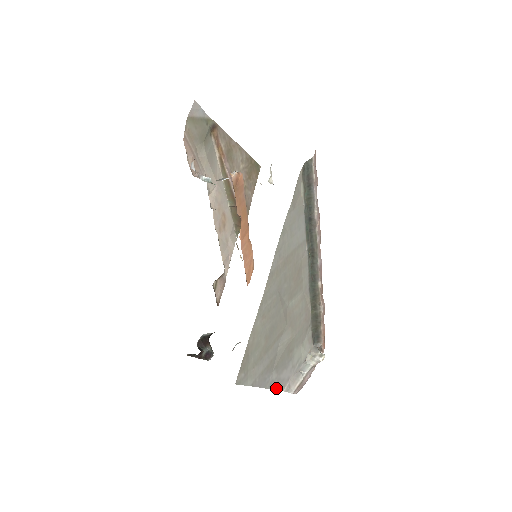
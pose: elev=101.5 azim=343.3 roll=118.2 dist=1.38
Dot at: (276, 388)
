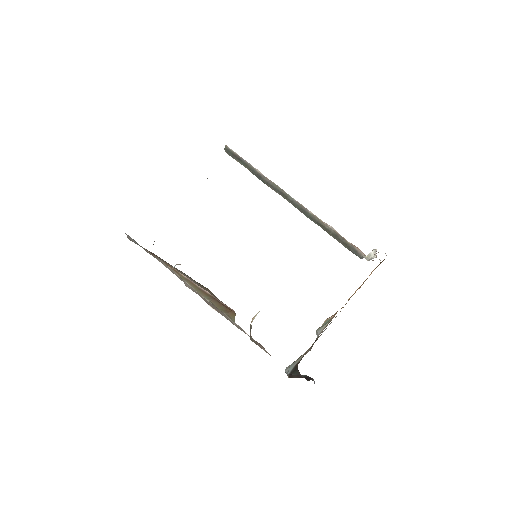
Dot at: occluded
